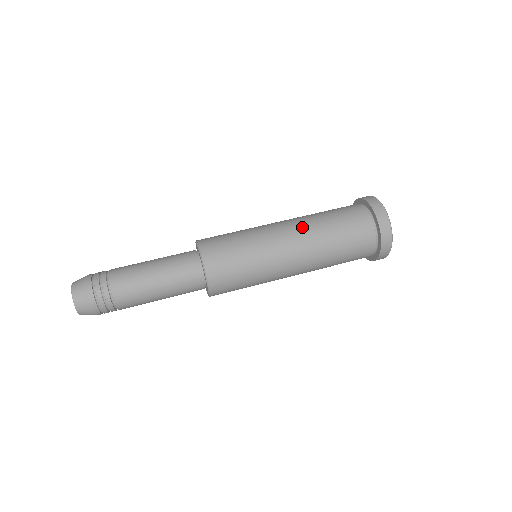
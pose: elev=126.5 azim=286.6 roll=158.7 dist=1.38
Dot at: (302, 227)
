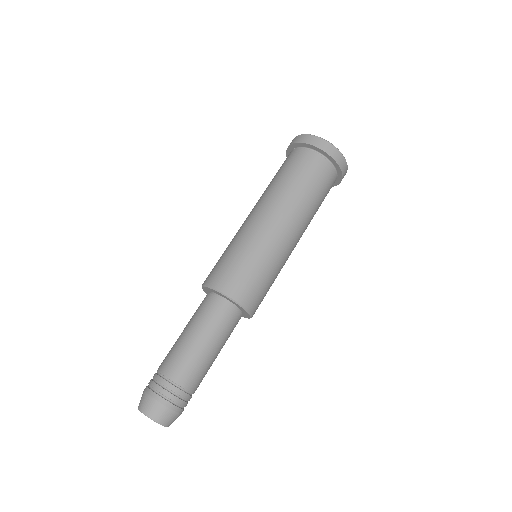
Dot at: (265, 201)
